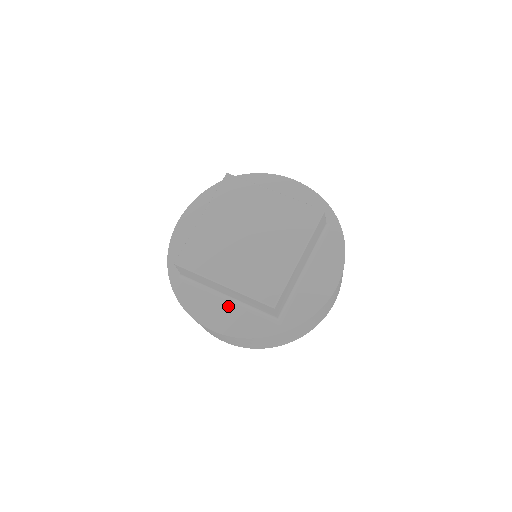
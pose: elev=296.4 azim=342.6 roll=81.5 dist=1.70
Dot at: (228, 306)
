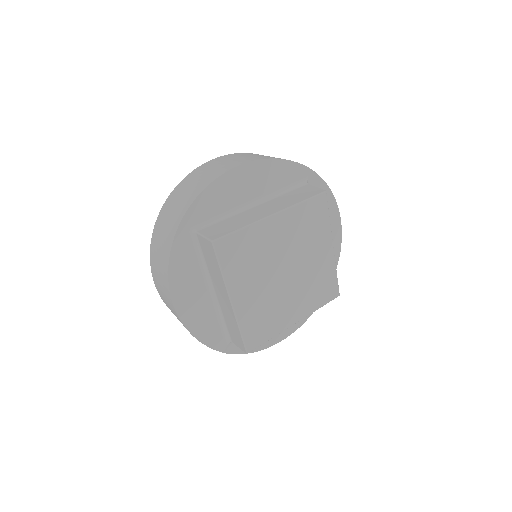
Dot at: (206, 298)
